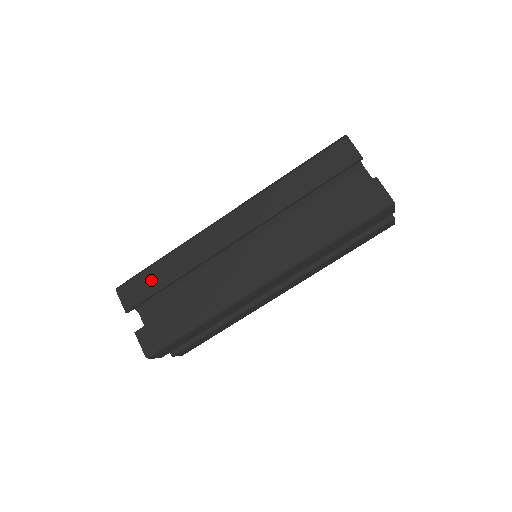
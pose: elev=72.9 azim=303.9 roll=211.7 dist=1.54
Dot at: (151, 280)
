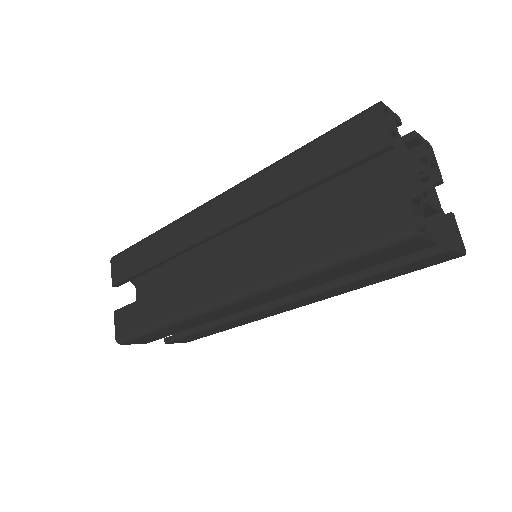
Dot at: (136, 258)
